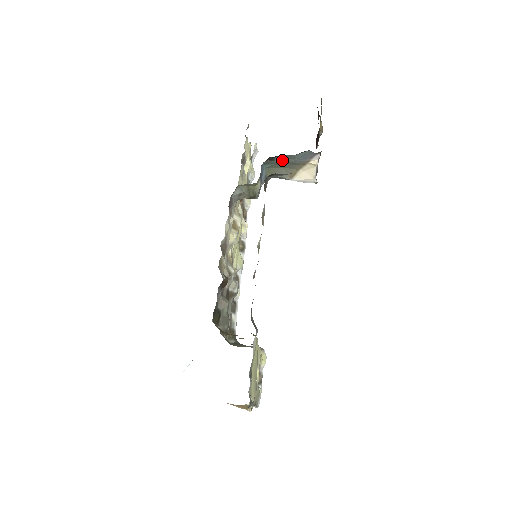
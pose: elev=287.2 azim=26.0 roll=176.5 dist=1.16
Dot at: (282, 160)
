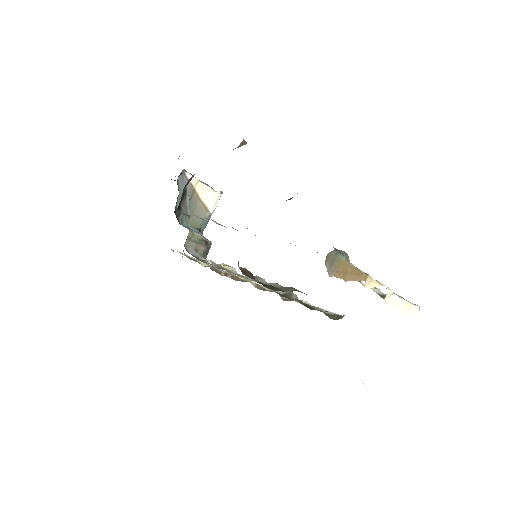
Dot at: occluded
